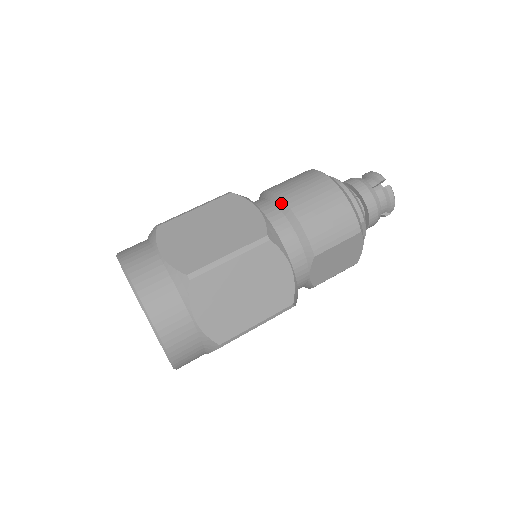
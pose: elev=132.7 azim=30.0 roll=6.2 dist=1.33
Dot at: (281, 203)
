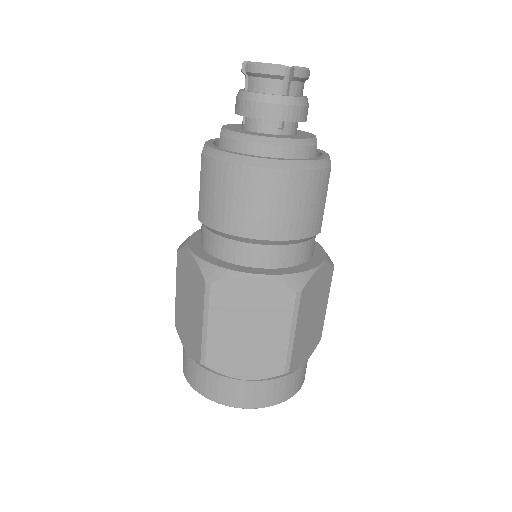
Dot at: (257, 242)
